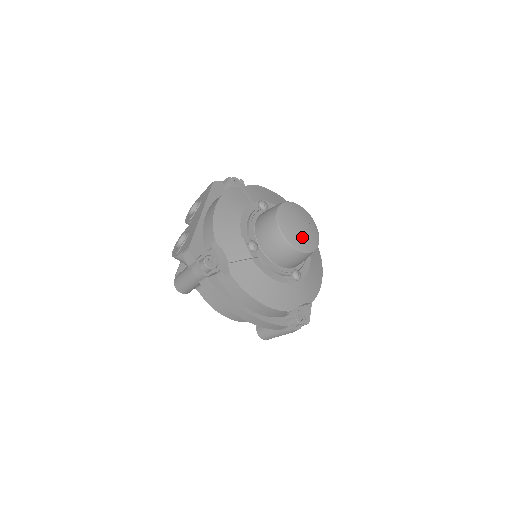
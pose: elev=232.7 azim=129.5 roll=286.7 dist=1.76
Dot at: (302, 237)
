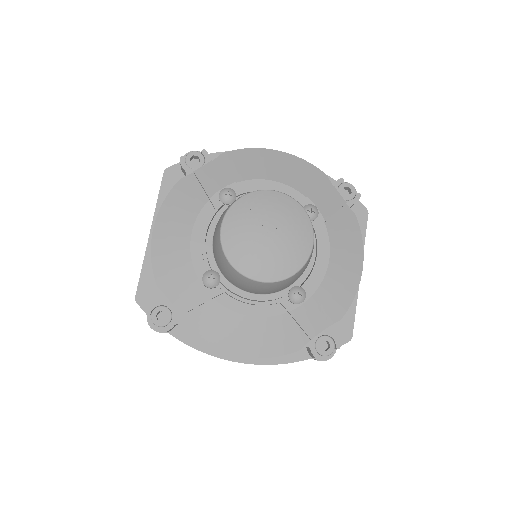
Dot at: (271, 257)
